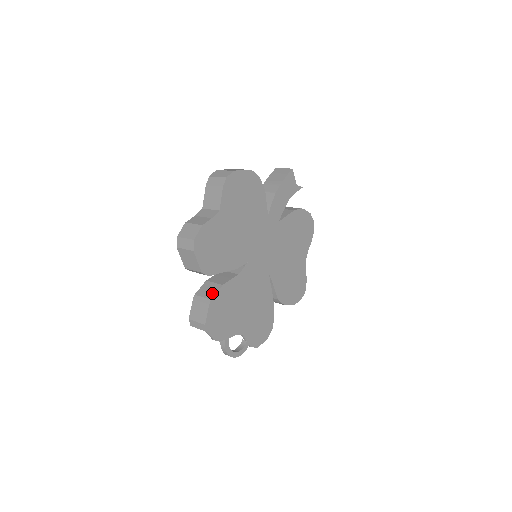
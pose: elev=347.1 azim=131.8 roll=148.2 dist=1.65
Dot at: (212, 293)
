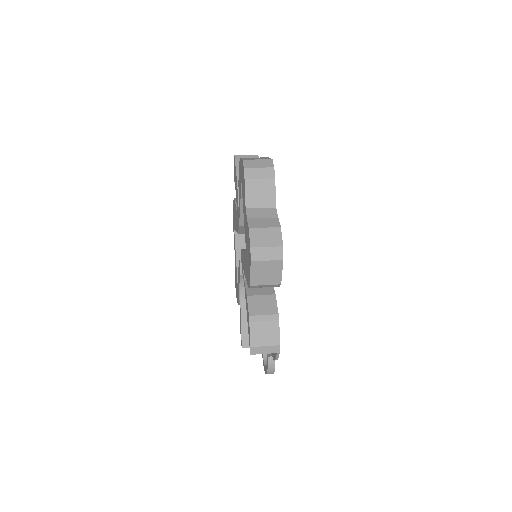
Dot at: (272, 307)
